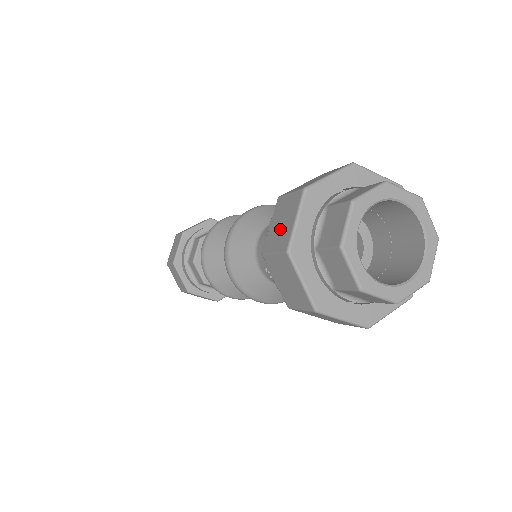
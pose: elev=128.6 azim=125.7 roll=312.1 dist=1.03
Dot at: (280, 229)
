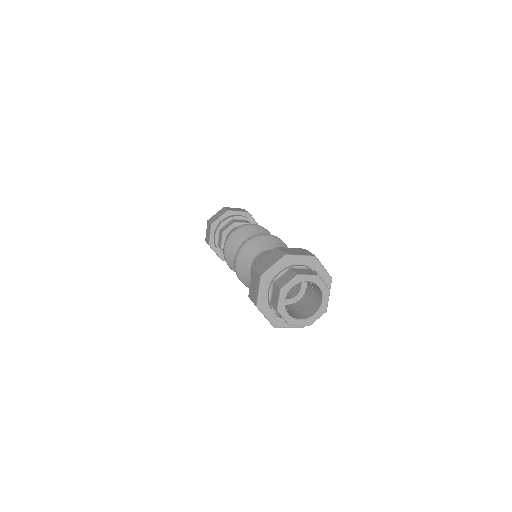
Dot at: (254, 290)
